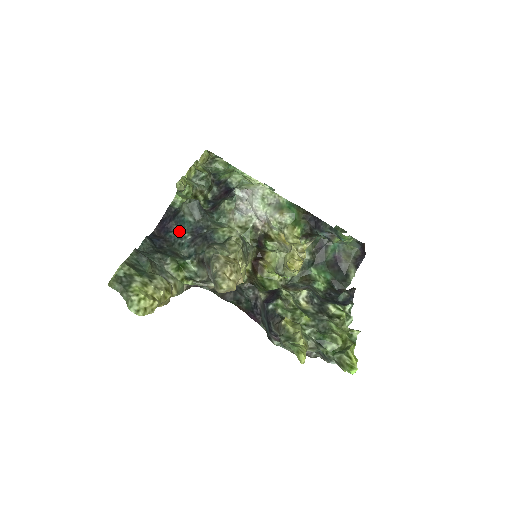
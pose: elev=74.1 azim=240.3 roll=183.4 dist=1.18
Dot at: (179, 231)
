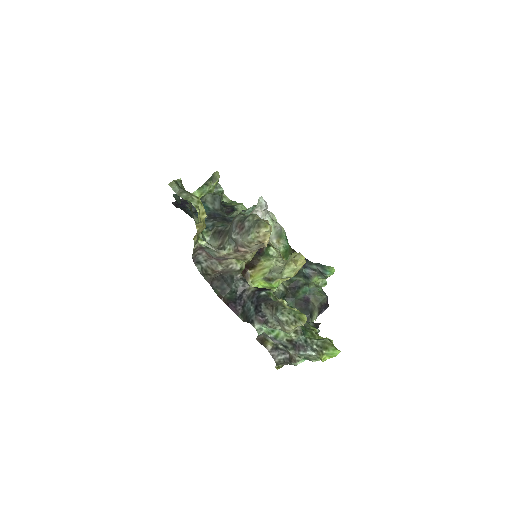
Dot at: (196, 212)
